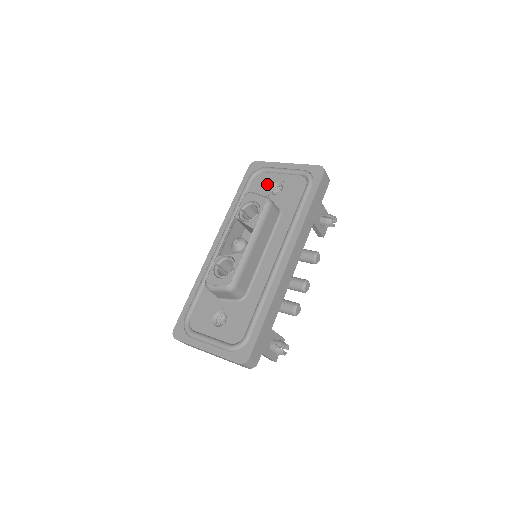
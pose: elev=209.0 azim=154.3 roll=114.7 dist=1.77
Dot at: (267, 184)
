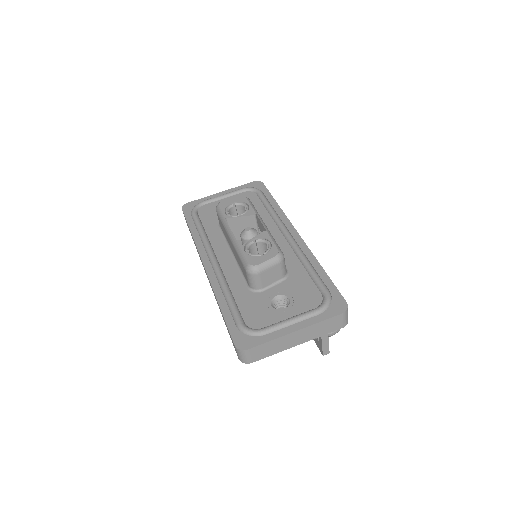
Dot at: occluded
